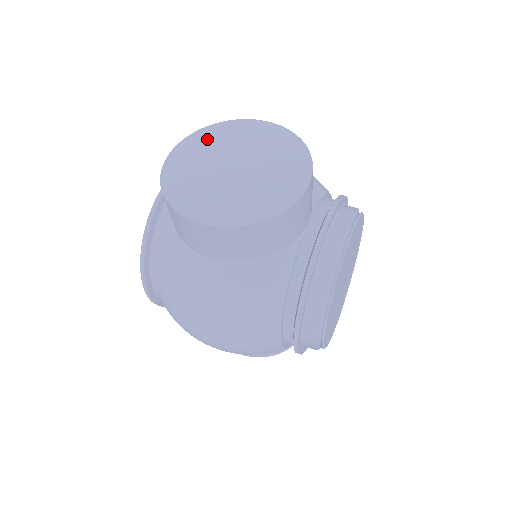
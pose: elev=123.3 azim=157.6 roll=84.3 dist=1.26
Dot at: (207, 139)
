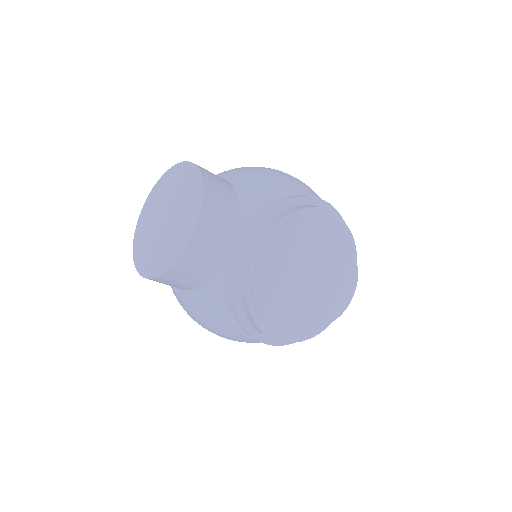
Dot at: (159, 191)
